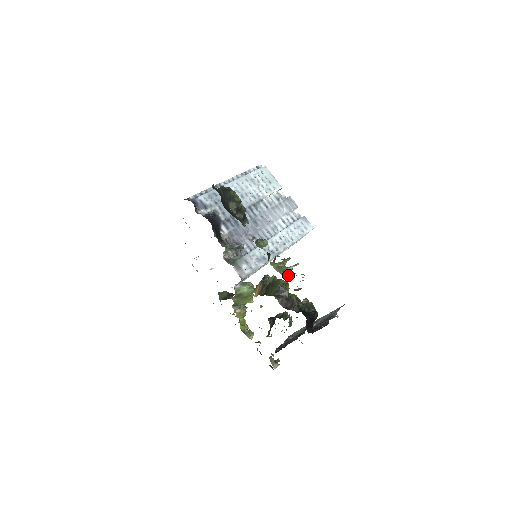
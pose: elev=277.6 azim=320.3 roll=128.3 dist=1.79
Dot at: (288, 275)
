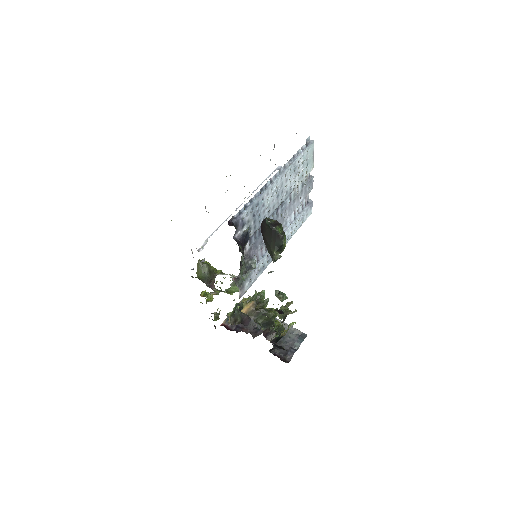
Dot at: occluded
